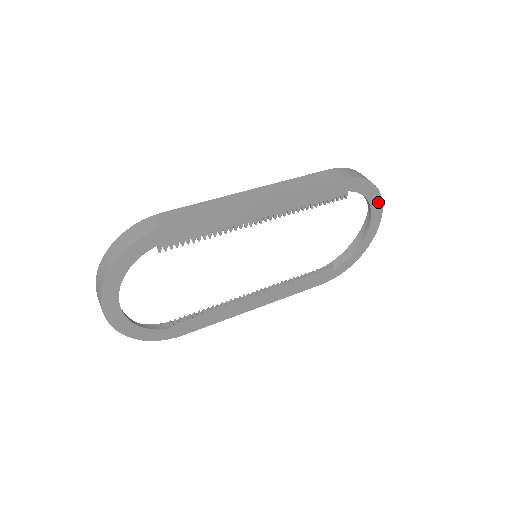
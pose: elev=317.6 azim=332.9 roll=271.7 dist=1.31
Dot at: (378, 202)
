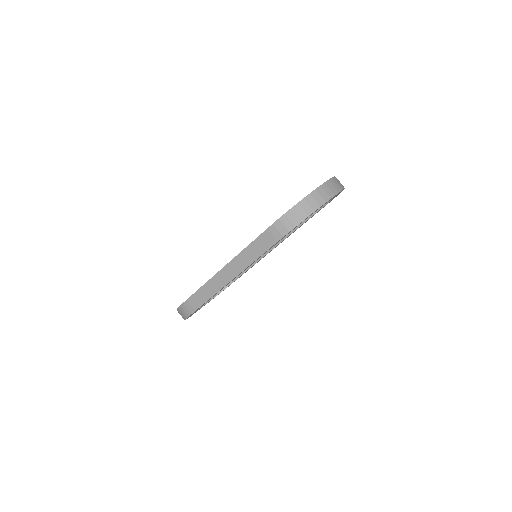
Dot at: (327, 201)
